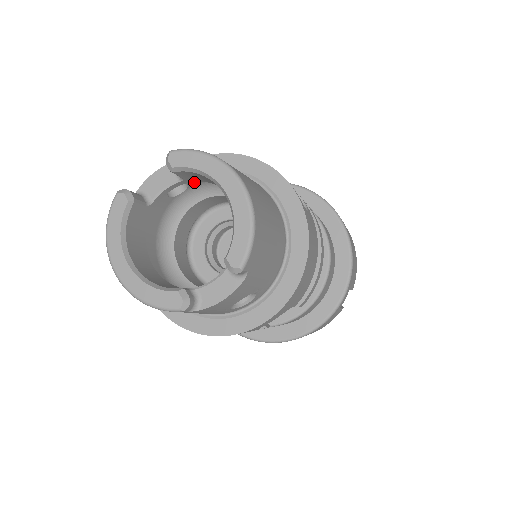
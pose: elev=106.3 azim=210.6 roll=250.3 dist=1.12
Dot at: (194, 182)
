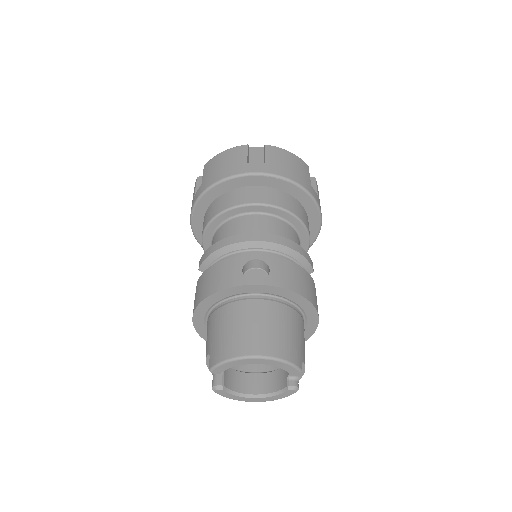
Dot at: occluded
